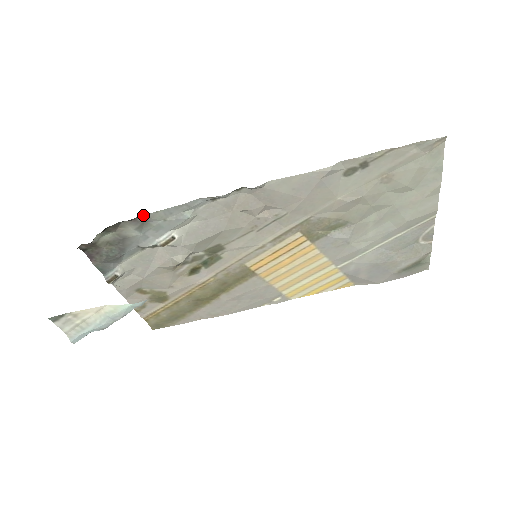
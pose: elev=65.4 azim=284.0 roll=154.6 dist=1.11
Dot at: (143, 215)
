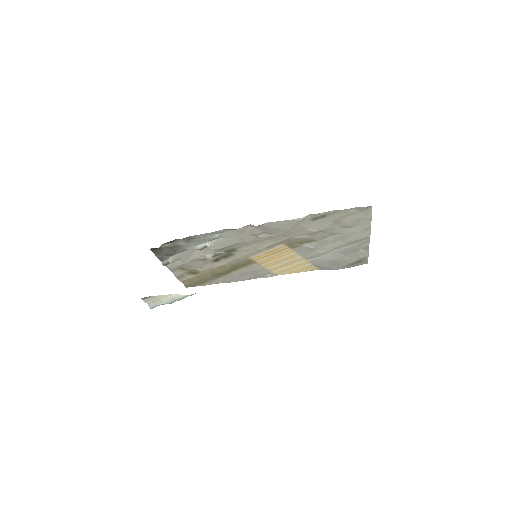
Dot at: (190, 236)
